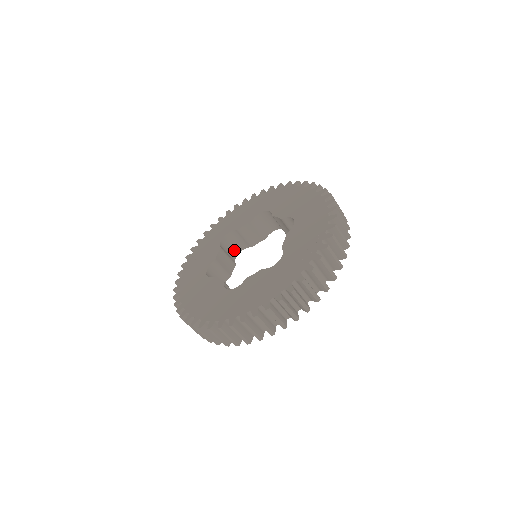
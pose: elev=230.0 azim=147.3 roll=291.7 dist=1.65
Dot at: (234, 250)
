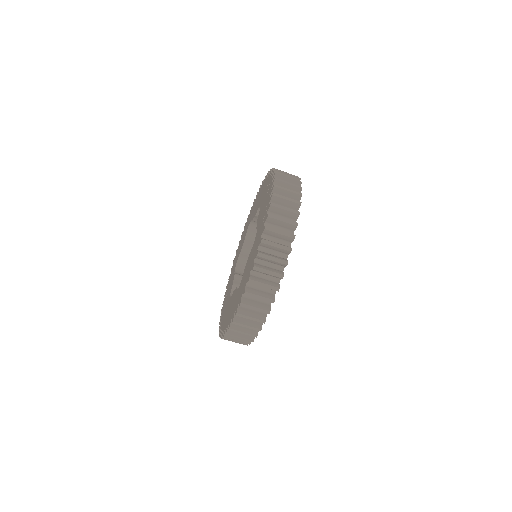
Dot at: occluded
